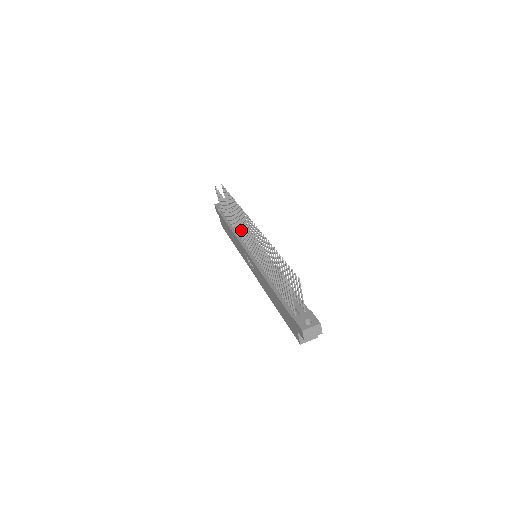
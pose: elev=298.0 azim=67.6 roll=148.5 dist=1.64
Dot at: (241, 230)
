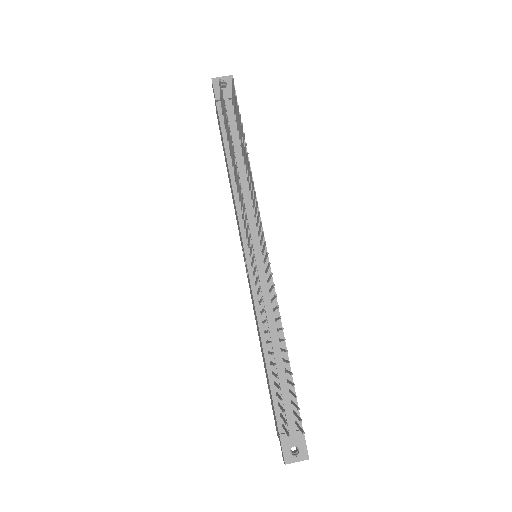
Dot at: (245, 221)
